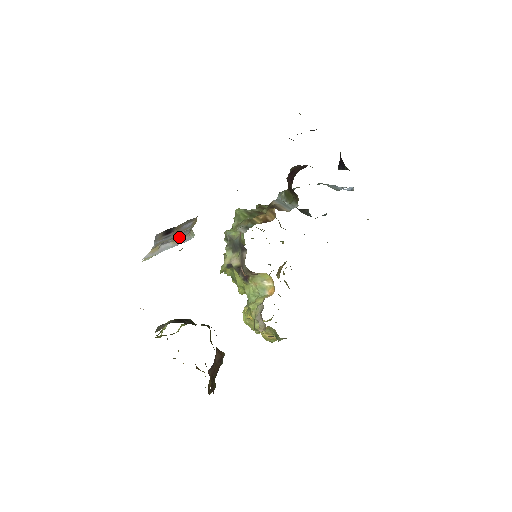
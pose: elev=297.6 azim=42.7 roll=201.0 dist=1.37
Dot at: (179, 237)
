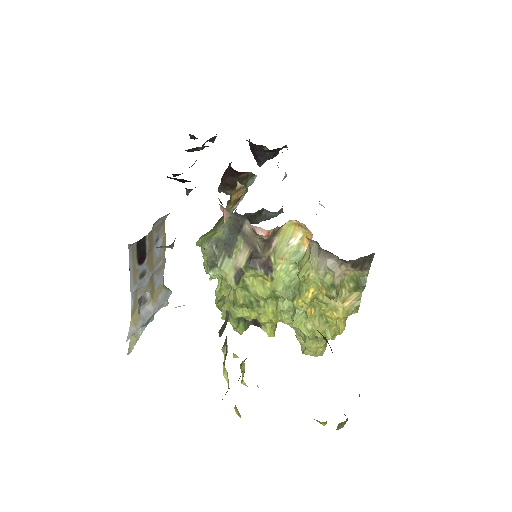
Dot at: (155, 292)
